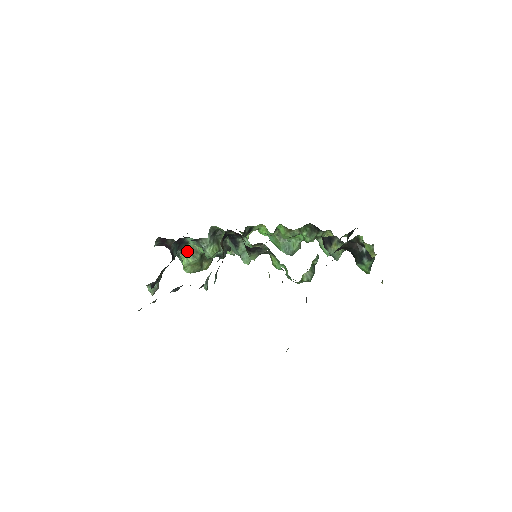
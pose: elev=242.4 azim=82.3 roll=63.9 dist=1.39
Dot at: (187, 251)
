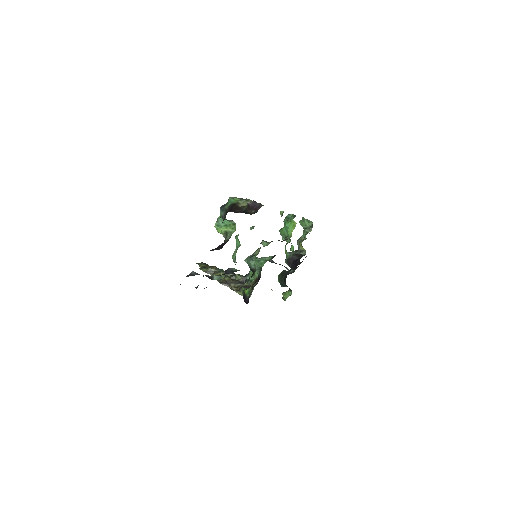
Dot at: occluded
